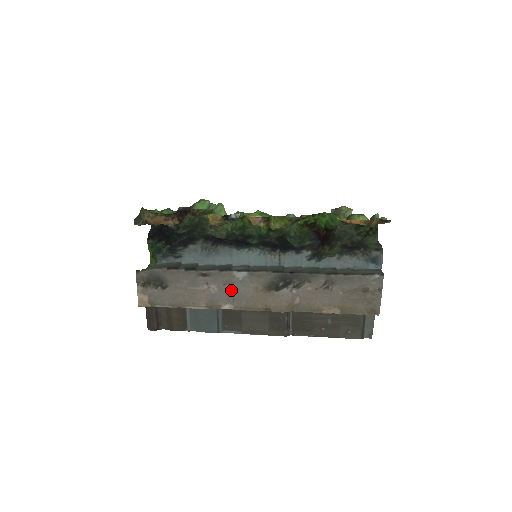
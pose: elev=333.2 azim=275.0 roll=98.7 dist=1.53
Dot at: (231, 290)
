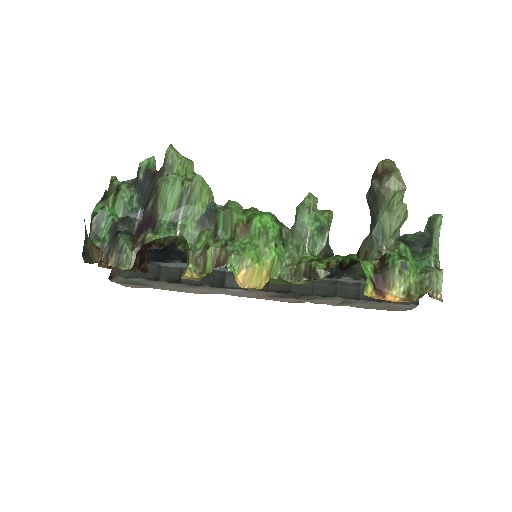
Dot at: (227, 293)
